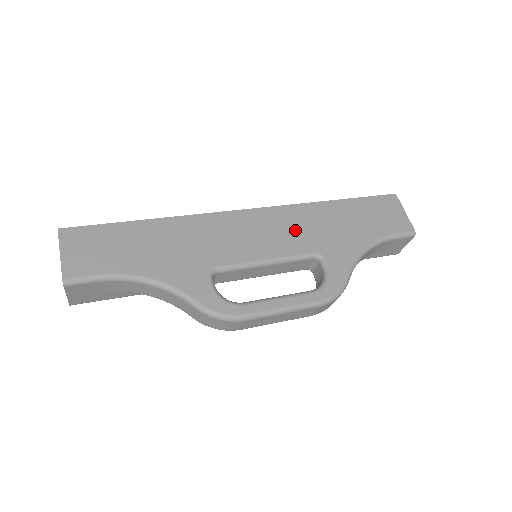
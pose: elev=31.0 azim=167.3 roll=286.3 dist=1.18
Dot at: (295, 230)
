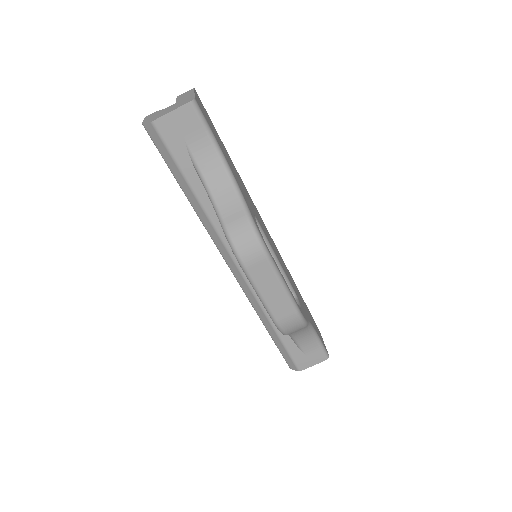
Dot at: occluded
